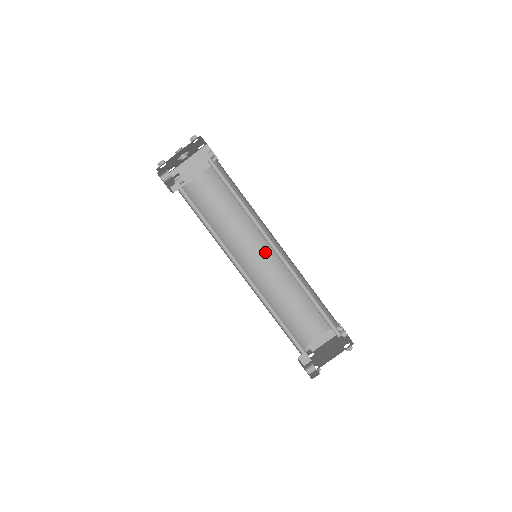
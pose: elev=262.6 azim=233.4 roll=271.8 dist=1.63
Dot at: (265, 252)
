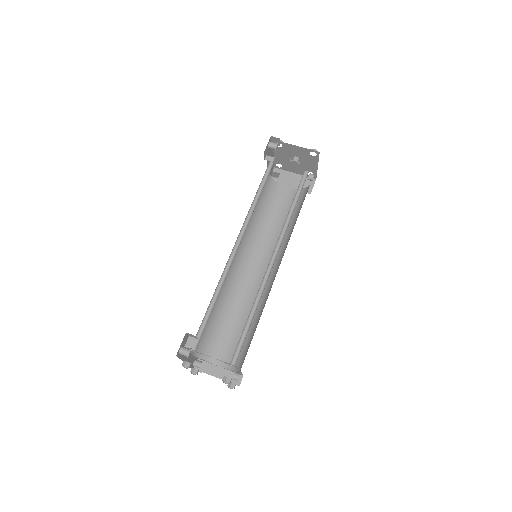
Dot at: (263, 270)
